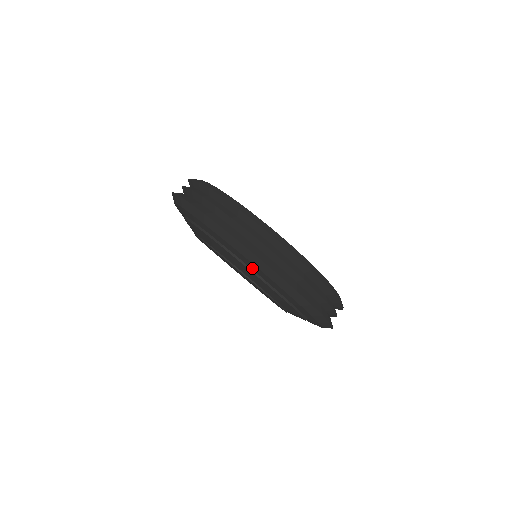
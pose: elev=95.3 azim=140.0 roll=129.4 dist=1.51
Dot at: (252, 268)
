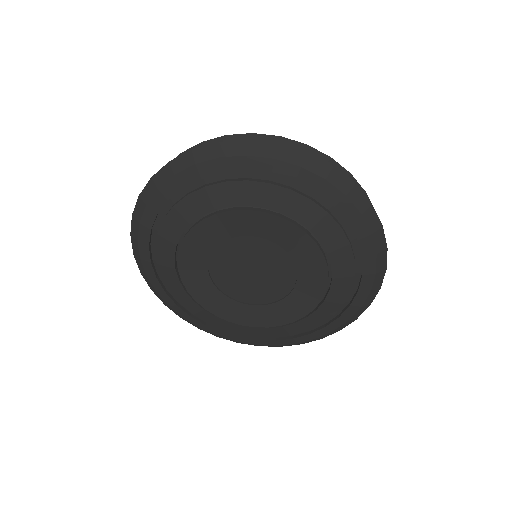
Dot at: (297, 180)
